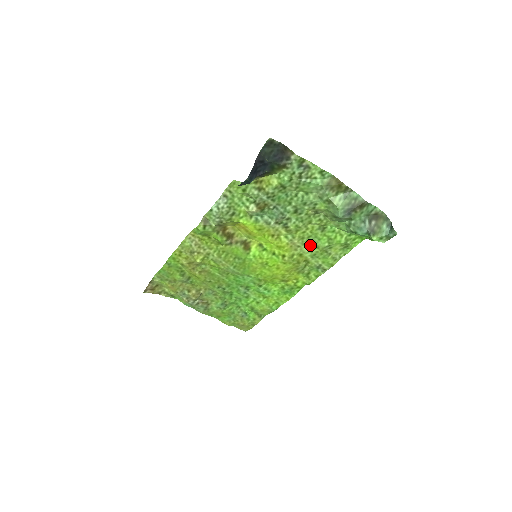
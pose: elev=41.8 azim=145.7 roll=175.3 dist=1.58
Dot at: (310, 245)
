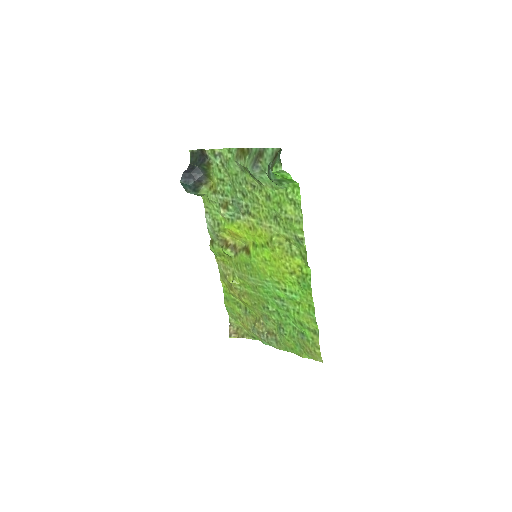
Dot at: (276, 221)
